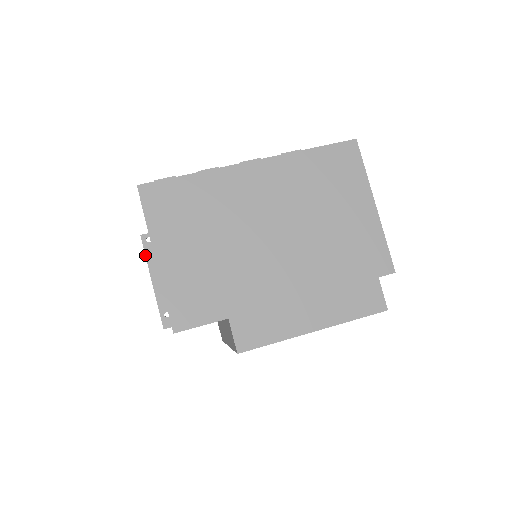
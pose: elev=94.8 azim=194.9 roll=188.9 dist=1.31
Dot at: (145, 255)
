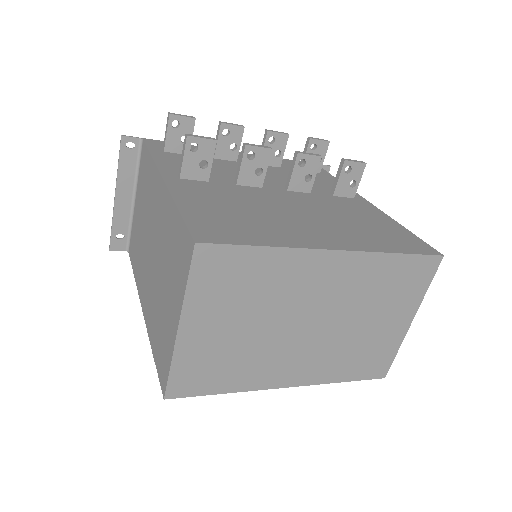
Dot at: (118, 162)
